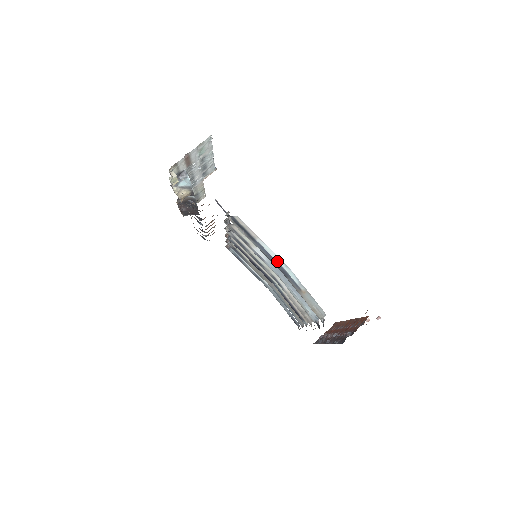
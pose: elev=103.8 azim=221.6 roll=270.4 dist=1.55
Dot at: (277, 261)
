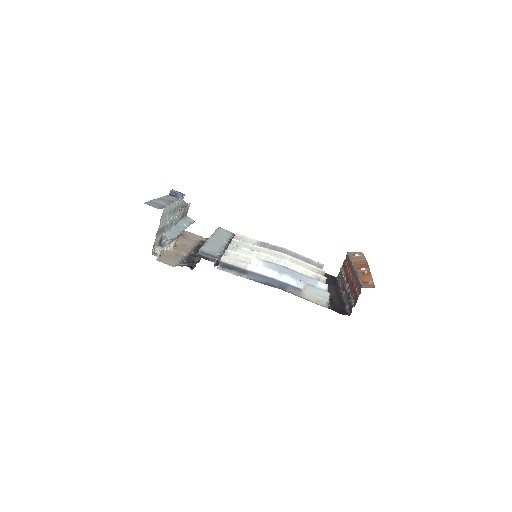
Dot at: (272, 277)
